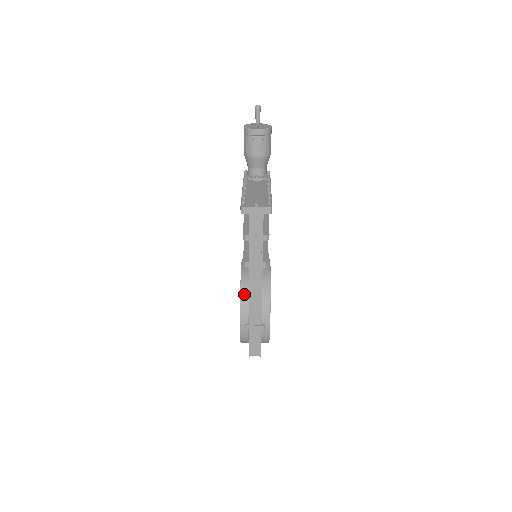
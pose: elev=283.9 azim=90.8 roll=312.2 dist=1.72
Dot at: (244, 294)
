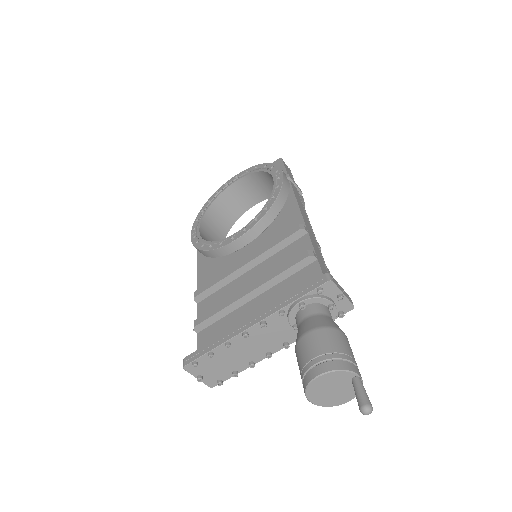
Dot at: (205, 254)
